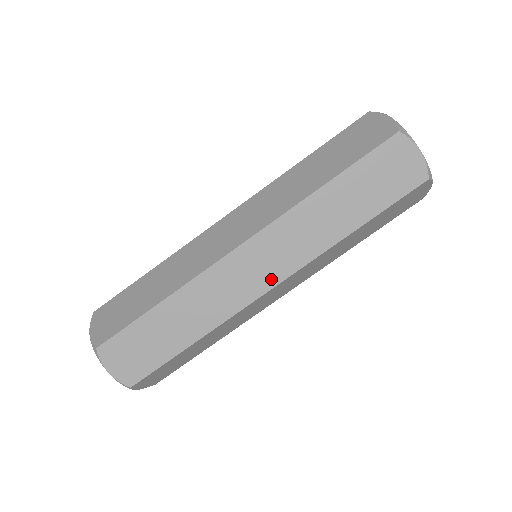
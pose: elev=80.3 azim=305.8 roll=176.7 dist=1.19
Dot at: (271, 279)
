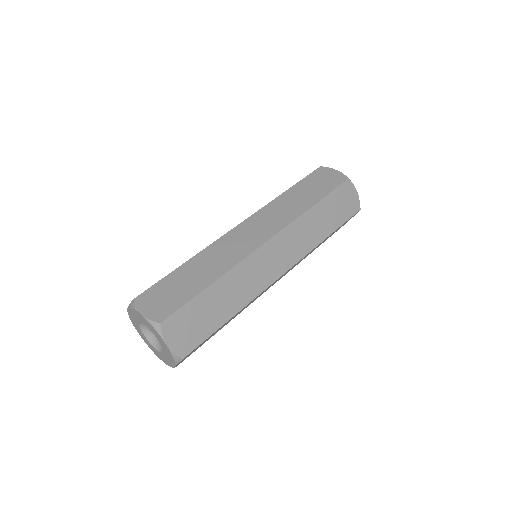
Dot at: (283, 267)
